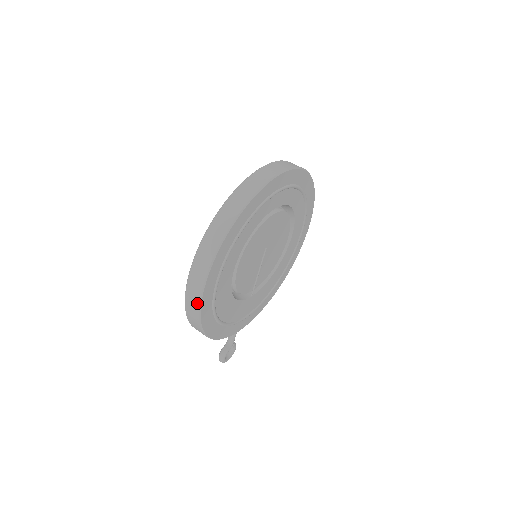
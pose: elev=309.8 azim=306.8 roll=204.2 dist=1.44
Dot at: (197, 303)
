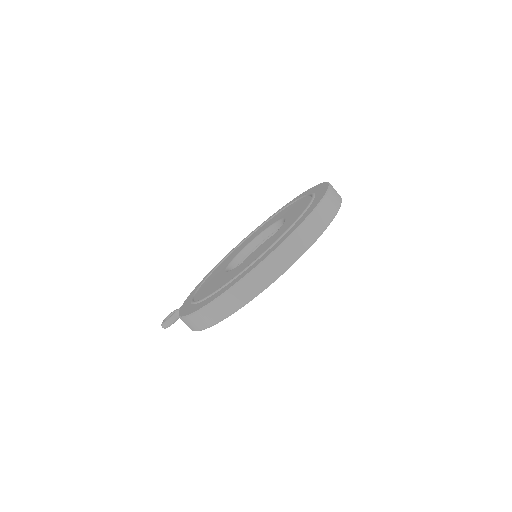
Dot at: (219, 318)
